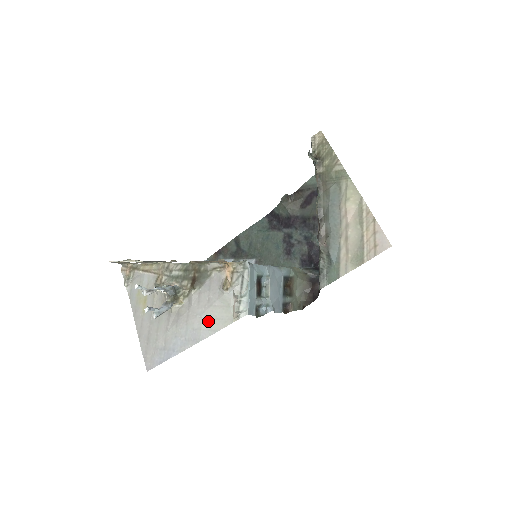
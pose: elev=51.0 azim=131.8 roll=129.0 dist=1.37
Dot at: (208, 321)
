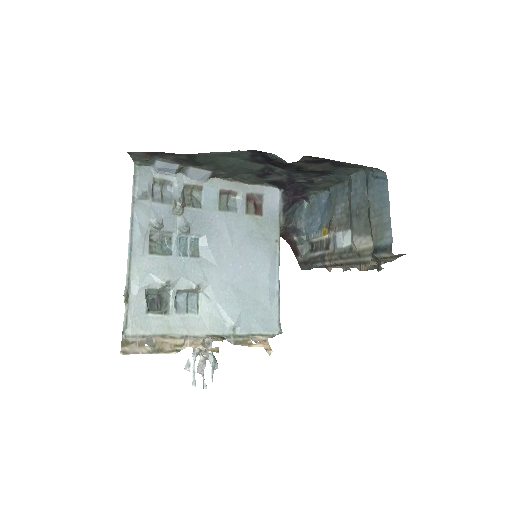
Dot at: occluded
